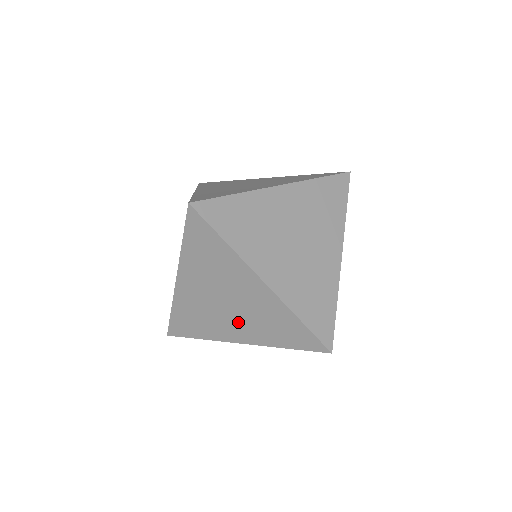
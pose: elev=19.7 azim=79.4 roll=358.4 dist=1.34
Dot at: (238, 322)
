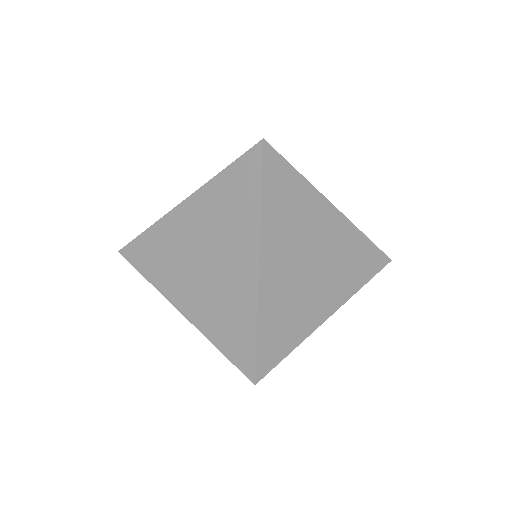
Dot at: (197, 286)
